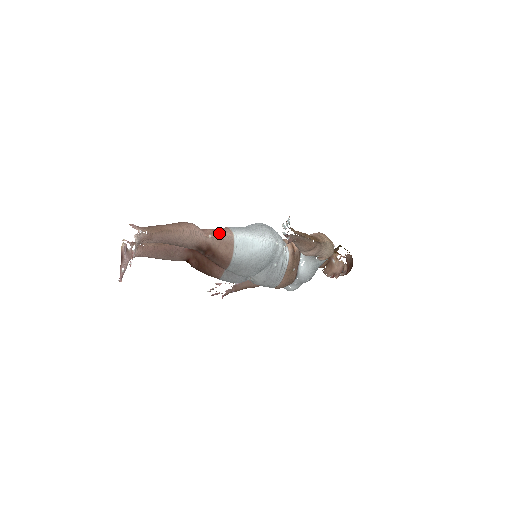
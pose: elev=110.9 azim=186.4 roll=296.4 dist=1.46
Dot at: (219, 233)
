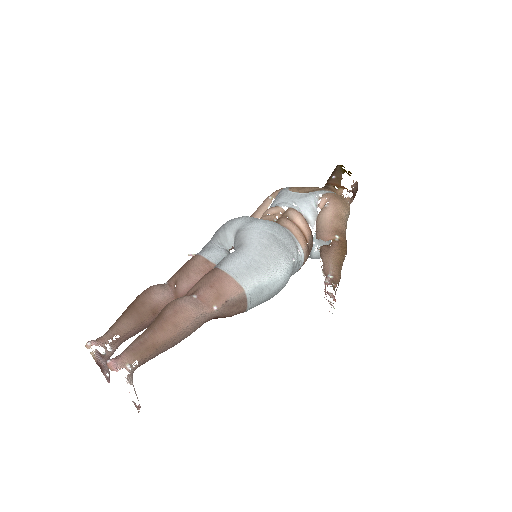
Dot at: (225, 297)
